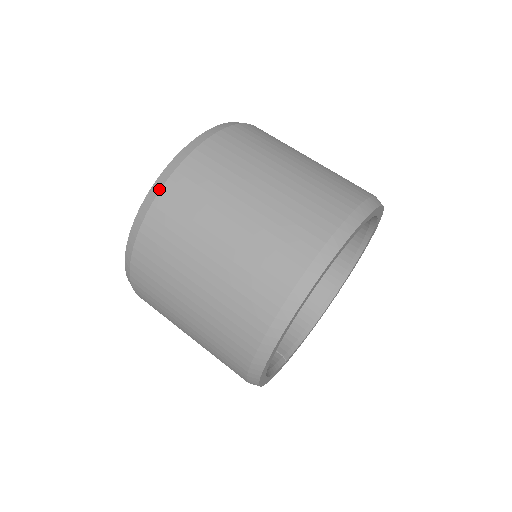
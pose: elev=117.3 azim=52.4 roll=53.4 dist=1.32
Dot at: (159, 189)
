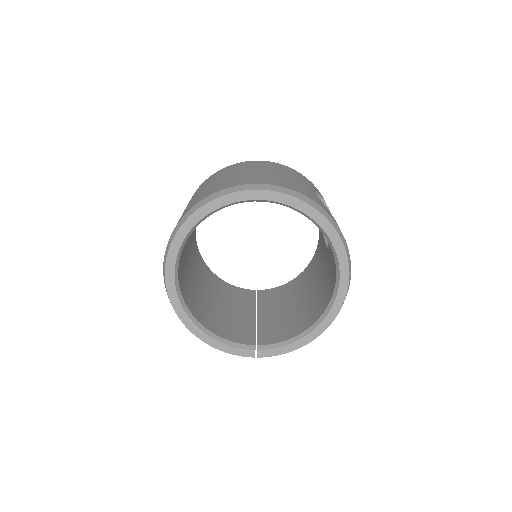
Dot at: occluded
